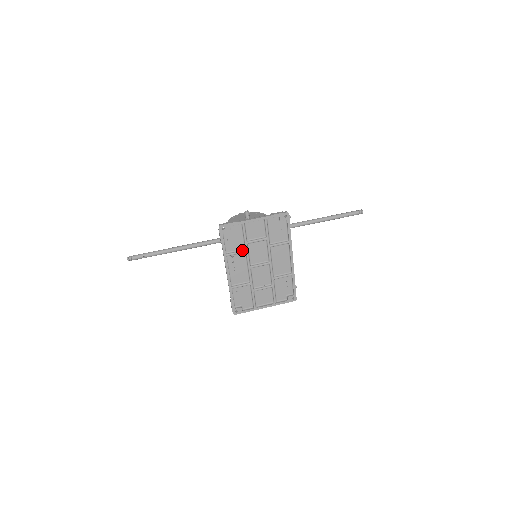
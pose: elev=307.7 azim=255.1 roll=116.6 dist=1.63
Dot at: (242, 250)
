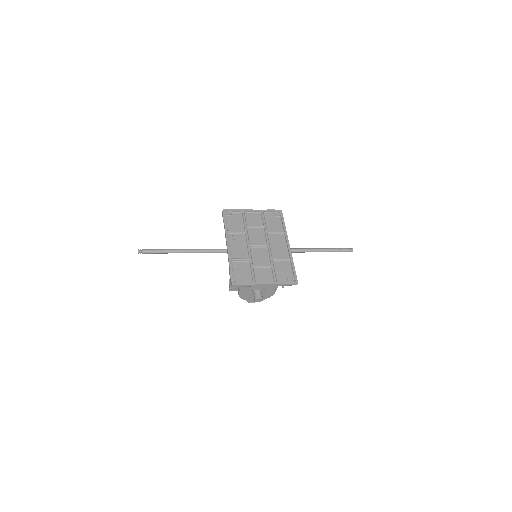
Dot at: (242, 231)
